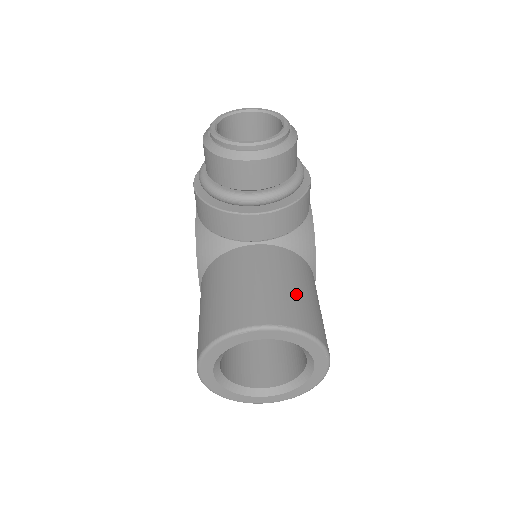
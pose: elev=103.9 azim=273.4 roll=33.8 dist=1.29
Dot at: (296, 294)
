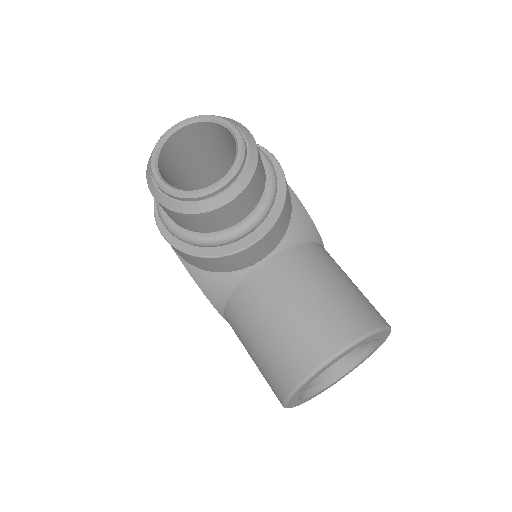
Dot at: (336, 295)
